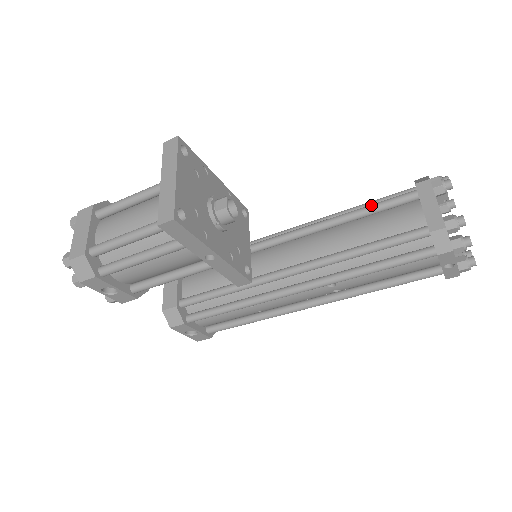
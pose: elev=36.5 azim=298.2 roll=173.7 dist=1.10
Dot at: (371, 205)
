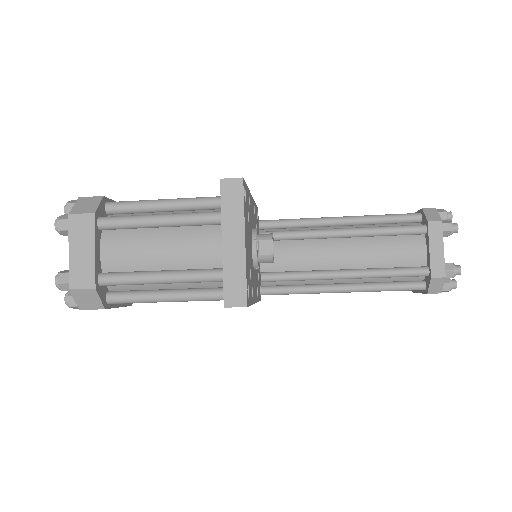
Dot at: (381, 229)
